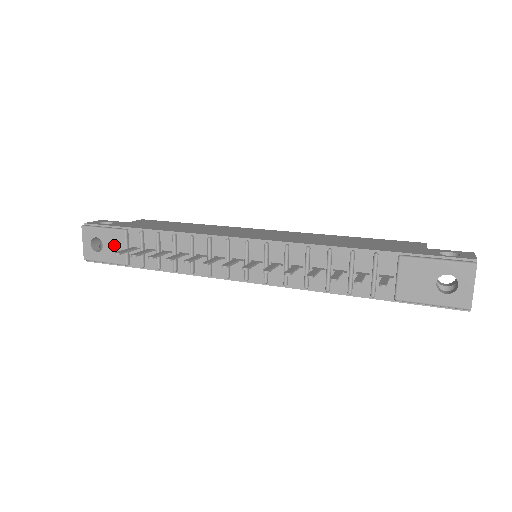
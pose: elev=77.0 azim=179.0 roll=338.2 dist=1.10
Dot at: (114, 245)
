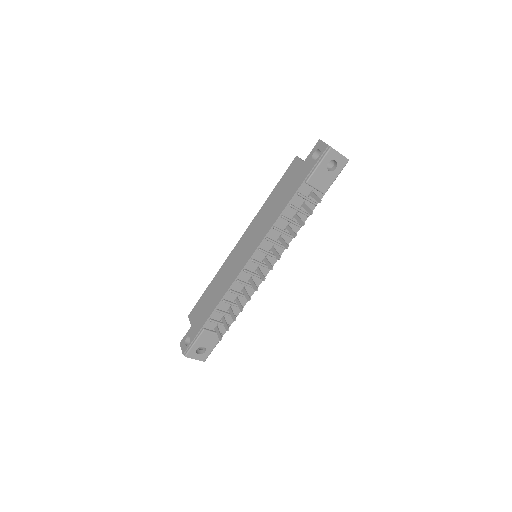
Dot at: (208, 340)
